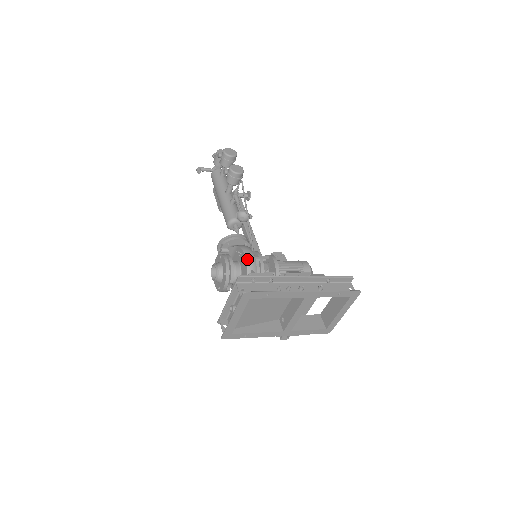
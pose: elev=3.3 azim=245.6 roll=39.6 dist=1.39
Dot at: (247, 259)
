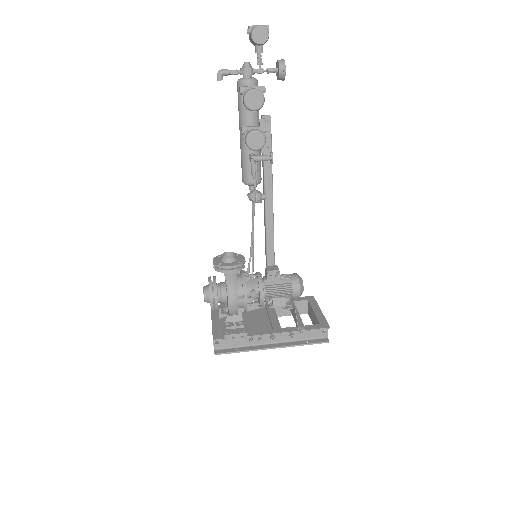
Dot at: (230, 308)
